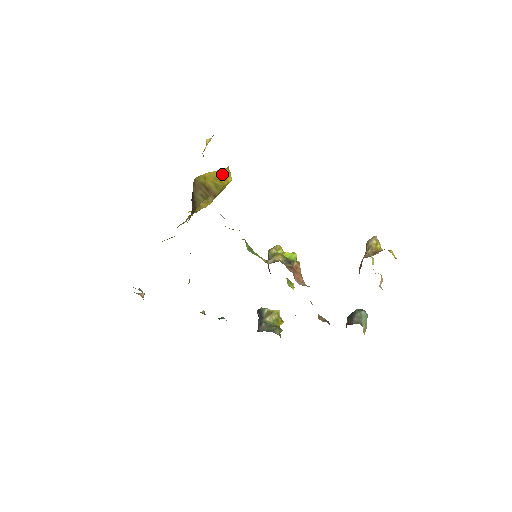
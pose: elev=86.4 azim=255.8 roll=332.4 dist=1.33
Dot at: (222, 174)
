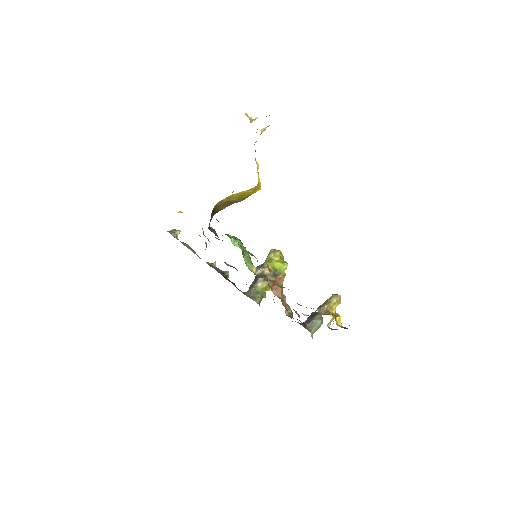
Dot at: (249, 191)
